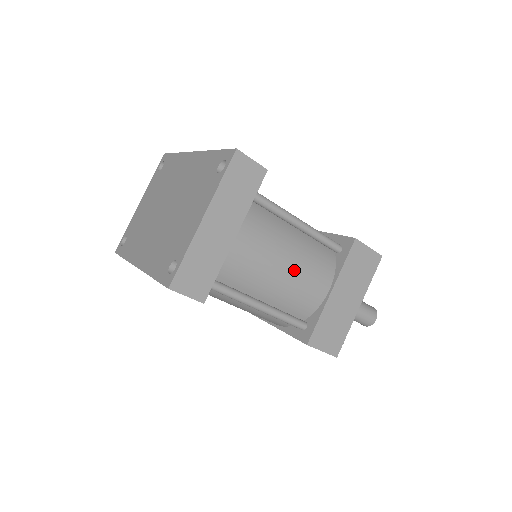
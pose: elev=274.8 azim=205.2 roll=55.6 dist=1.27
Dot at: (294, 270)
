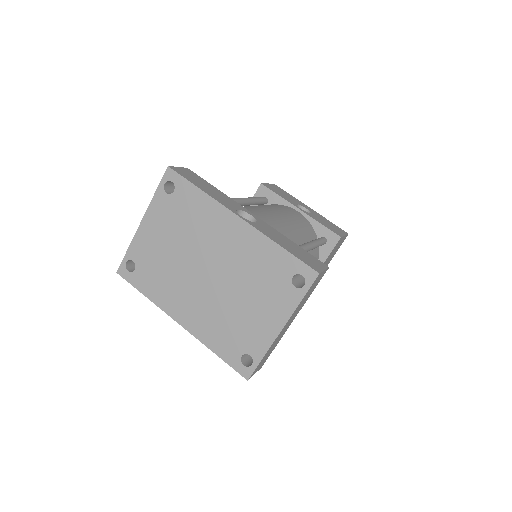
Dot at: occluded
